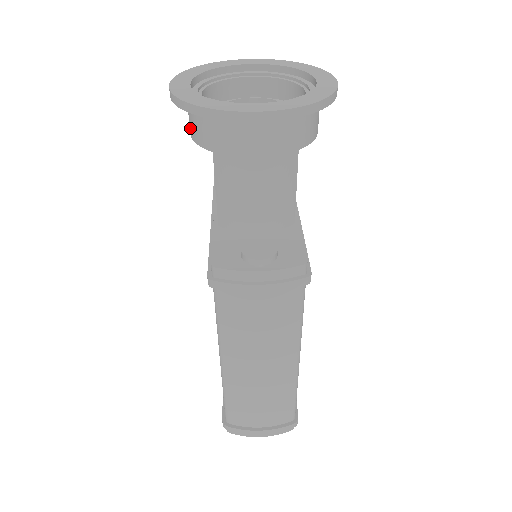
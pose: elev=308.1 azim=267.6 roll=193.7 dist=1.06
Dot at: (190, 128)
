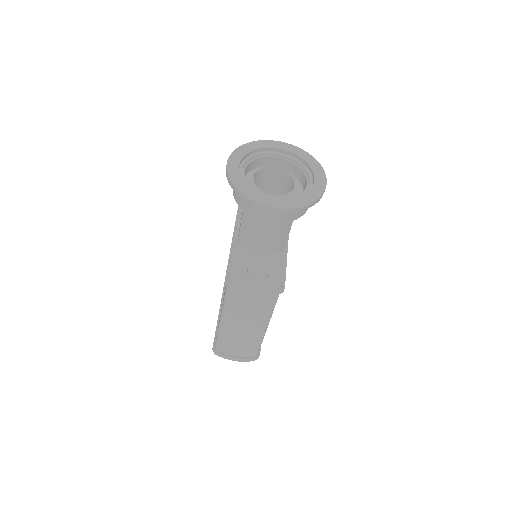
Dot at: occluded
